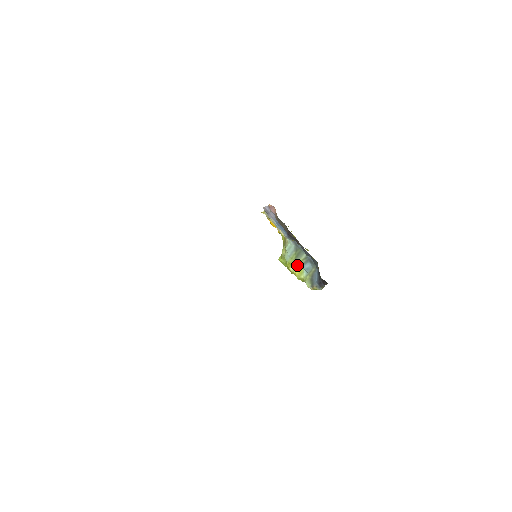
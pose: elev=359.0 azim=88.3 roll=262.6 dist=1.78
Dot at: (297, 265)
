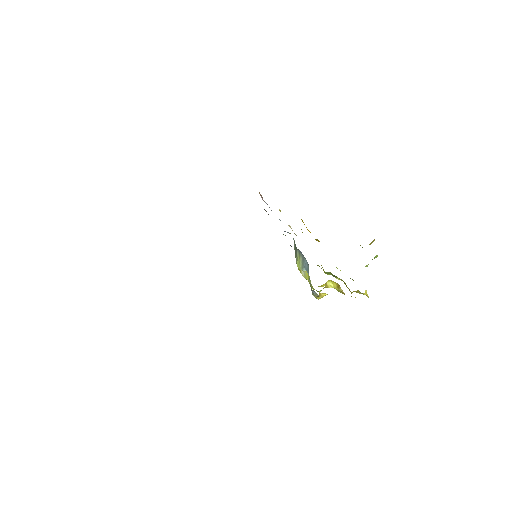
Dot at: (298, 266)
